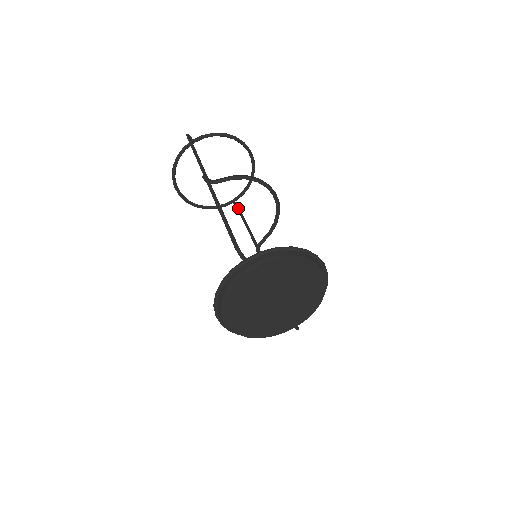
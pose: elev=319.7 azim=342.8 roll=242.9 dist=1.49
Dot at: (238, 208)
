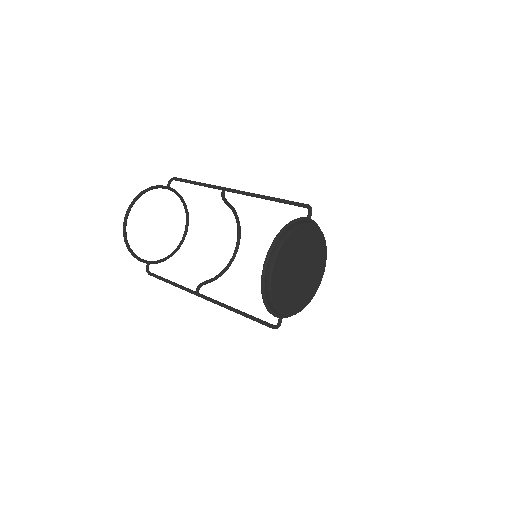
Dot at: occluded
